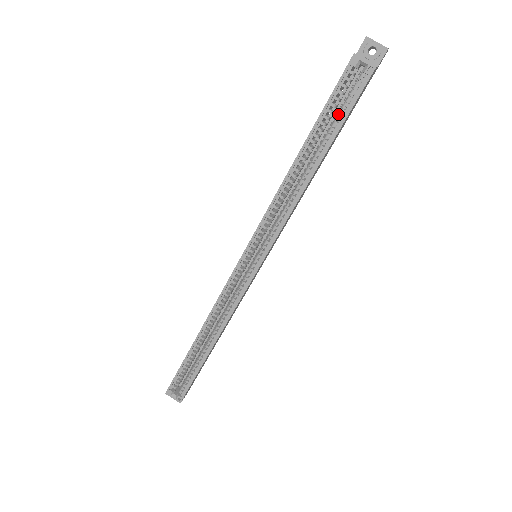
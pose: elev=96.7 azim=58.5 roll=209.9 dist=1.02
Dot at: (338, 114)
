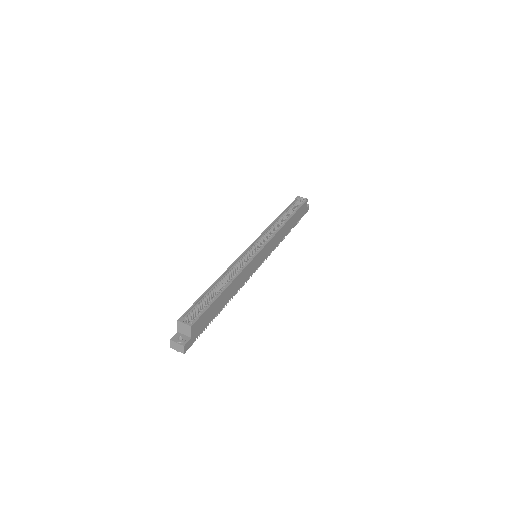
Dot at: occluded
